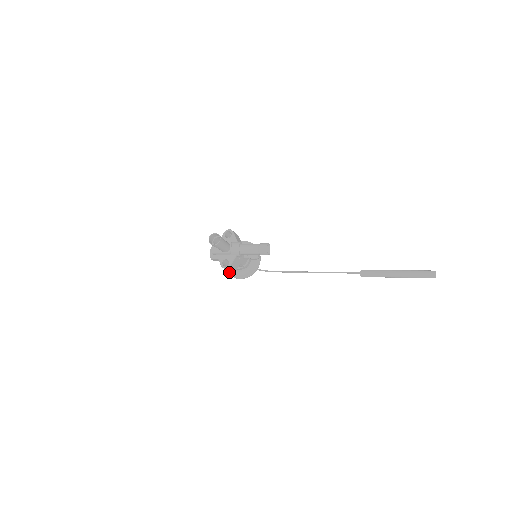
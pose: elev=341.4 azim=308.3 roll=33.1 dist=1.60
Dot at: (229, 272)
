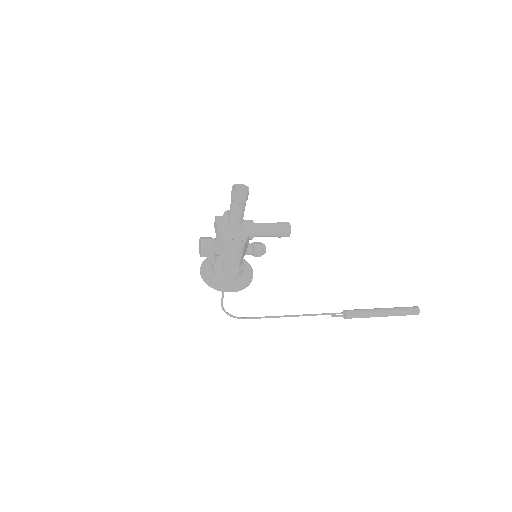
Dot at: (214, 284)
